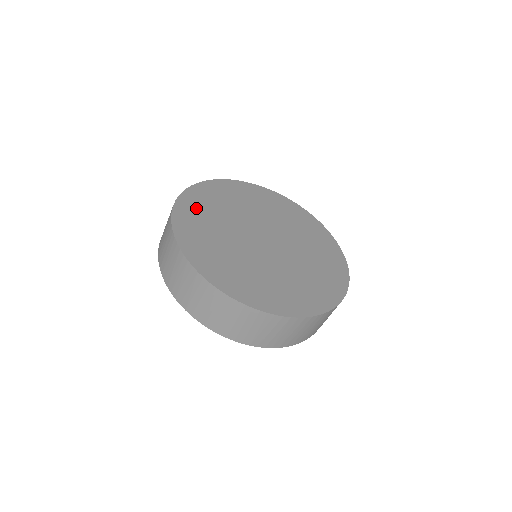
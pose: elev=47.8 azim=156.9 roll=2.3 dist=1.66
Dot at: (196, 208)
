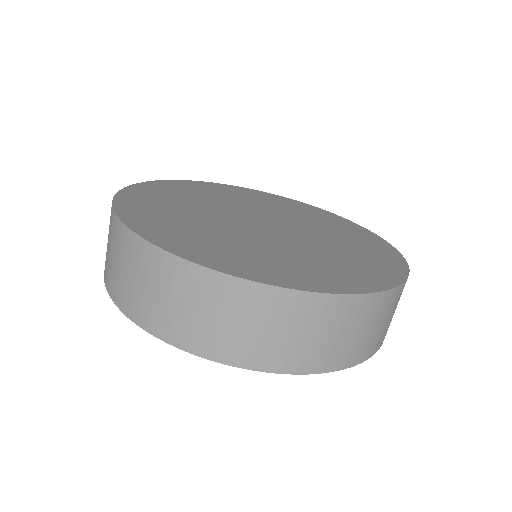
Dot at: (224, 190)
